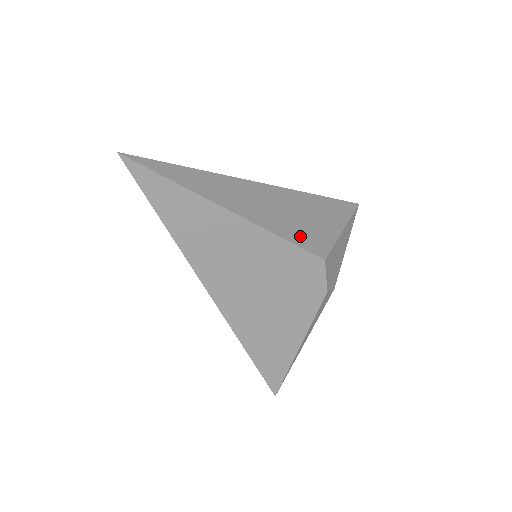
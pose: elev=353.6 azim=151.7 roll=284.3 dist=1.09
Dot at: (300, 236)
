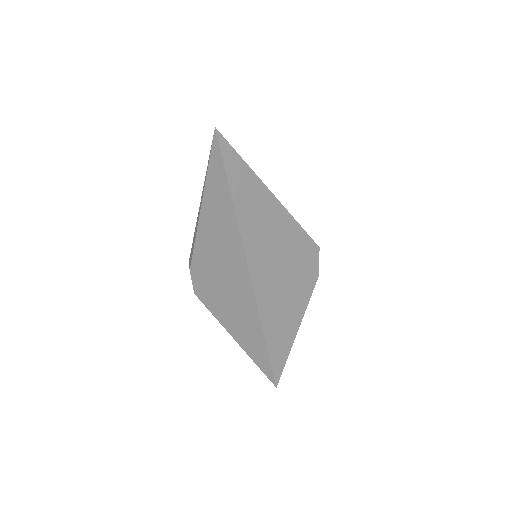
Dot at: occluded
